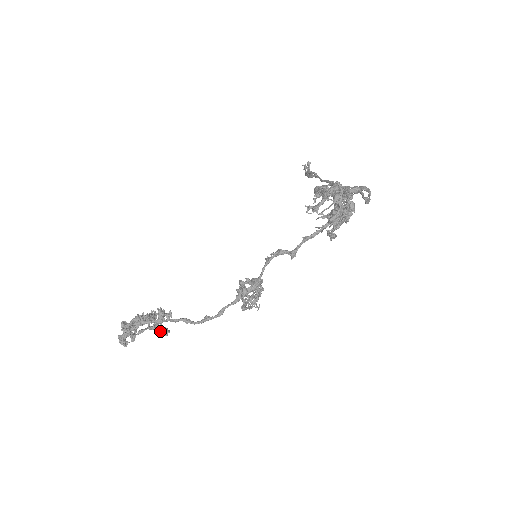
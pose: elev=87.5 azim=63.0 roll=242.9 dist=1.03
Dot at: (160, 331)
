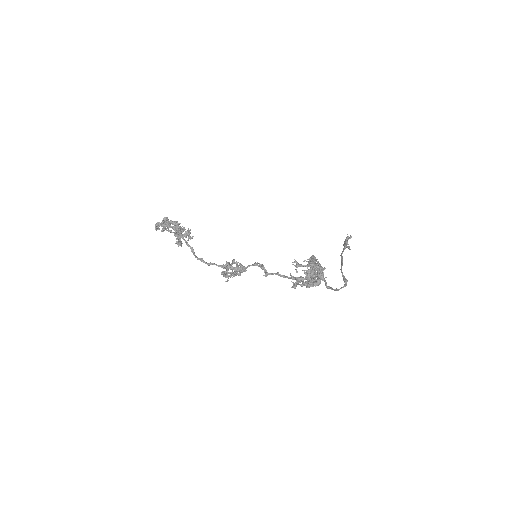
Dot at: (178, 241)
